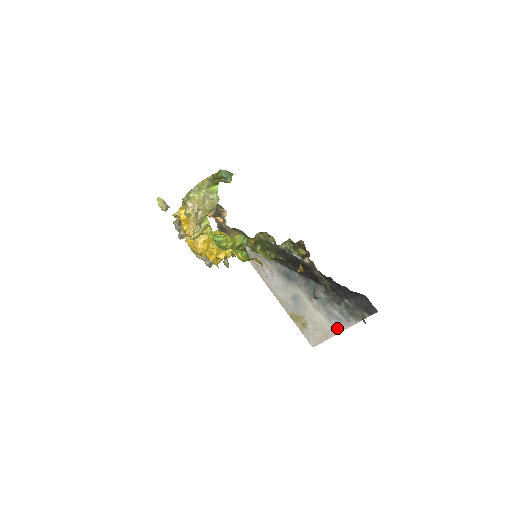
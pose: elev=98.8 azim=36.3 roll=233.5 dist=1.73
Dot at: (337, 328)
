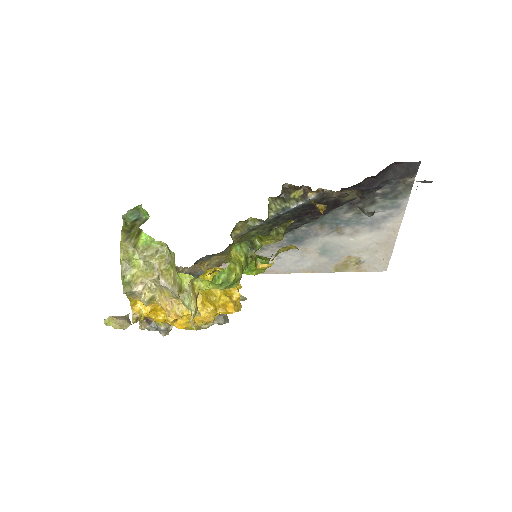
Dot at: (393, 227)
